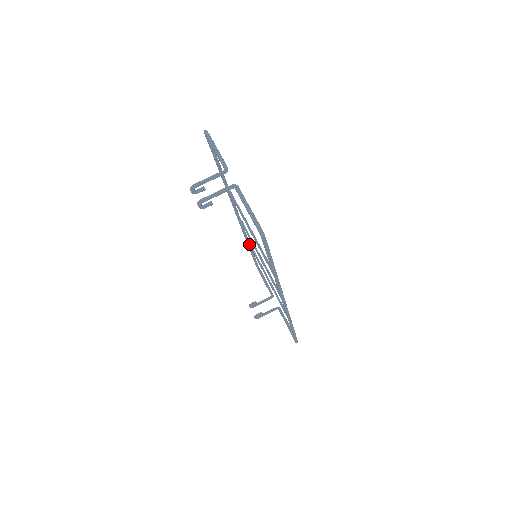
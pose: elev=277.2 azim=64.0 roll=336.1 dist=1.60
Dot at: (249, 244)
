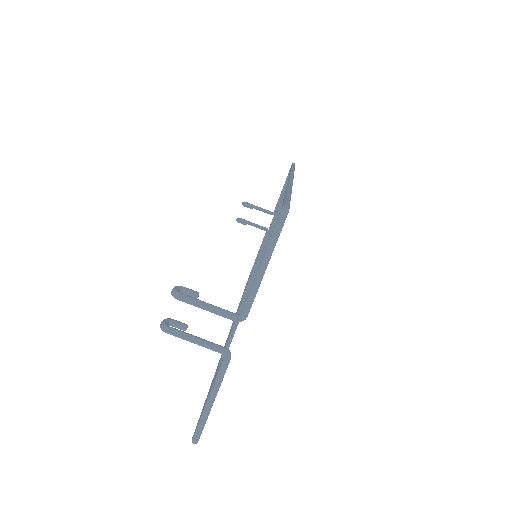
Dot at: (286, 184)
